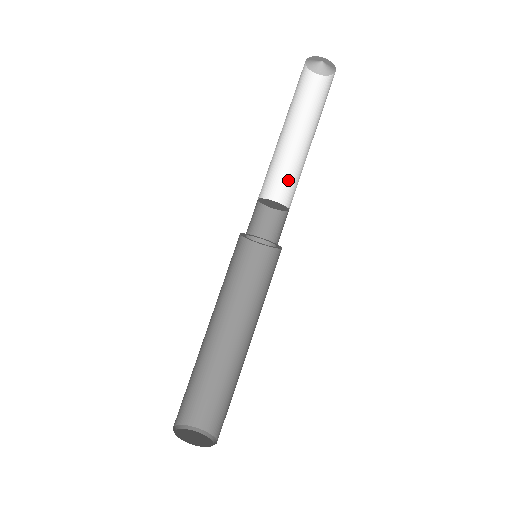
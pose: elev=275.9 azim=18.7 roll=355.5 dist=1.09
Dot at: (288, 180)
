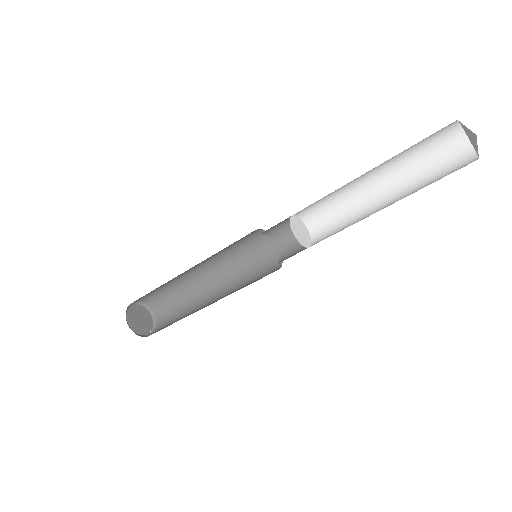
Dot at: (333, 207)
